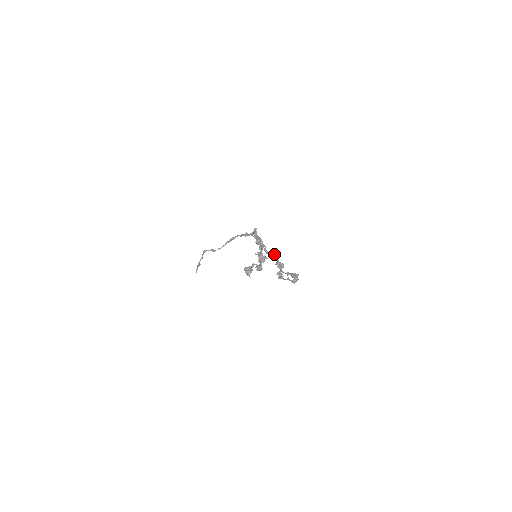
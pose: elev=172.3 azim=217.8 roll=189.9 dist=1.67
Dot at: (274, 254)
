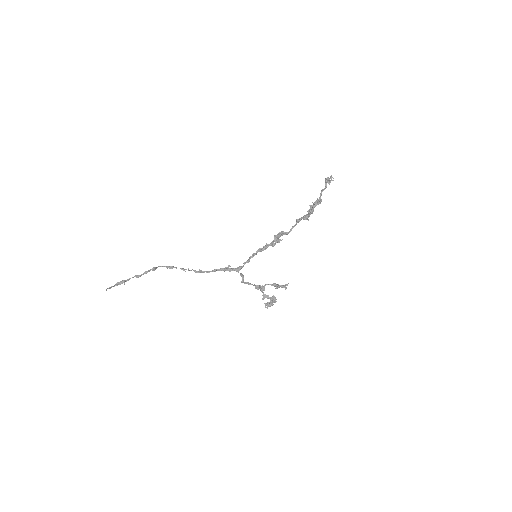
Dot at: occluded
